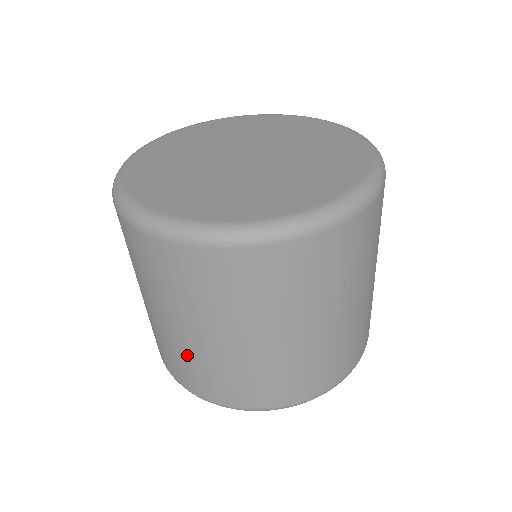
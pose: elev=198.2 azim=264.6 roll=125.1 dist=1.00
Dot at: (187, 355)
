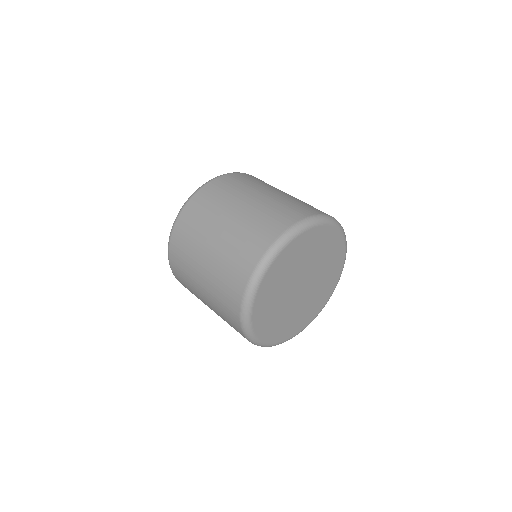
Dot at: occluded
